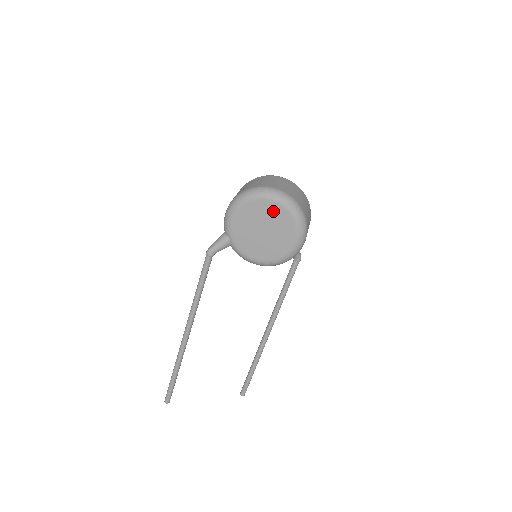
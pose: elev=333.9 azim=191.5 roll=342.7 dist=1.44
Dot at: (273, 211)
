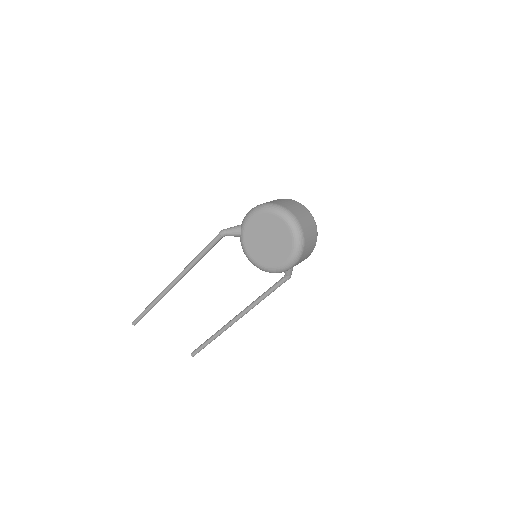
Dot at: (282, 230)
